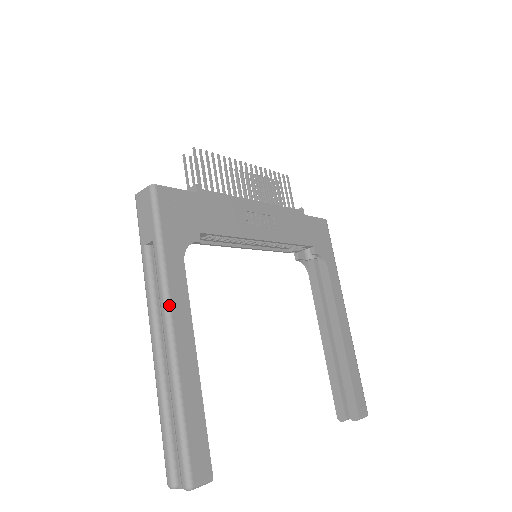
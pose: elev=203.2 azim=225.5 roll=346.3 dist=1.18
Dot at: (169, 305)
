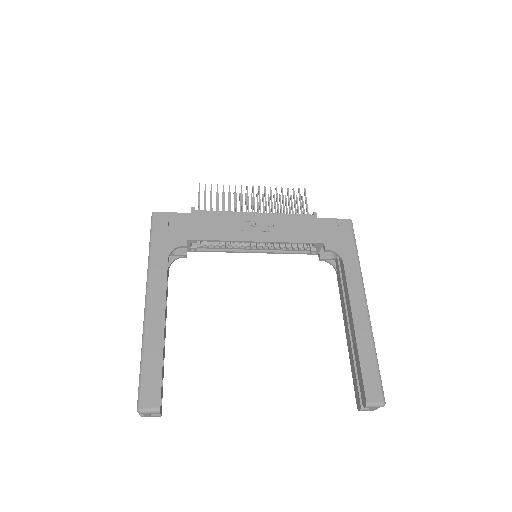
Dot at: (148, 287)
